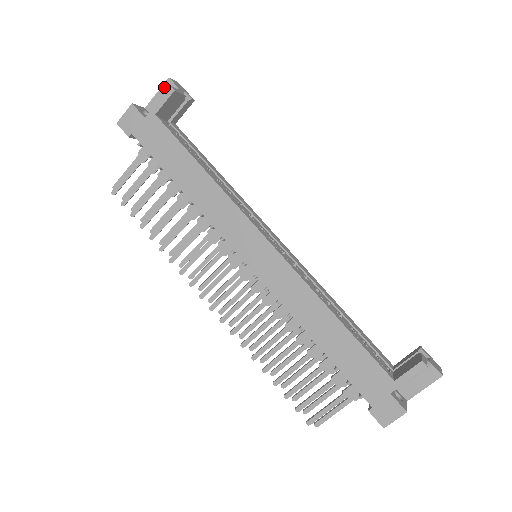
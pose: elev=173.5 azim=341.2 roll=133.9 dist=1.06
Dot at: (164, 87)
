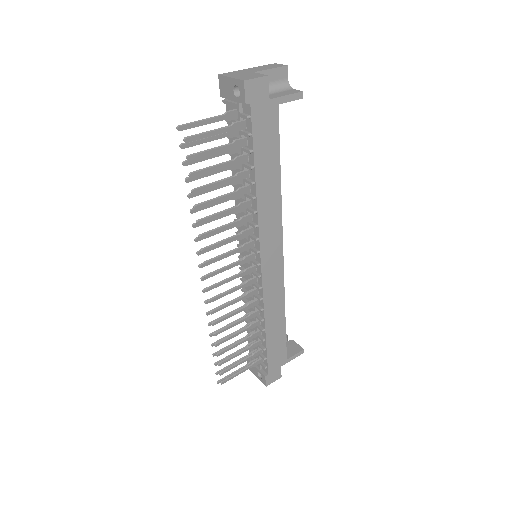
Dot at: (279, 70)
